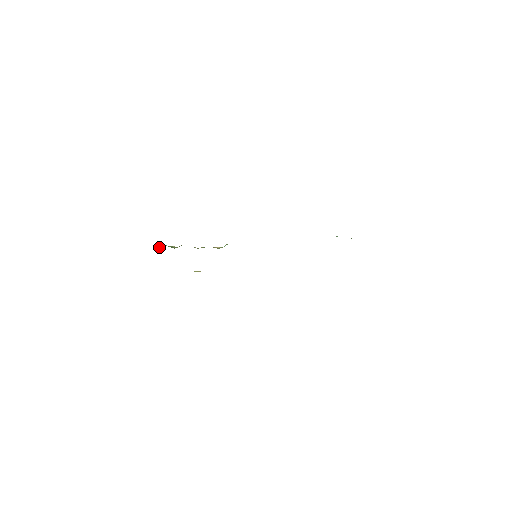
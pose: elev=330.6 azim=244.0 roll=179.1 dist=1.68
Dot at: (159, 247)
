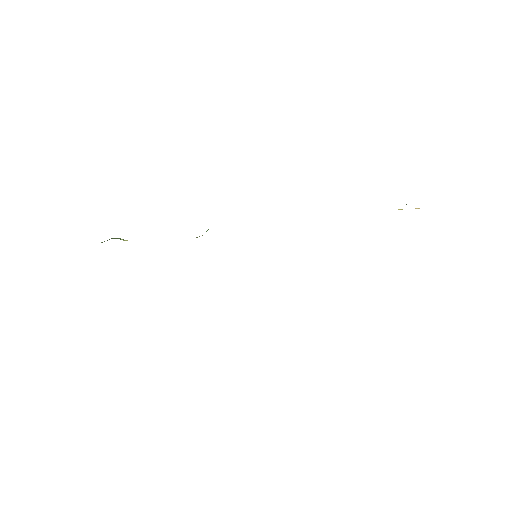
Dot at: occluded
